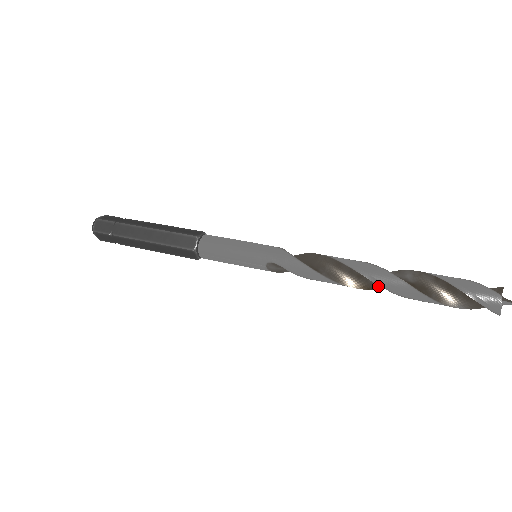
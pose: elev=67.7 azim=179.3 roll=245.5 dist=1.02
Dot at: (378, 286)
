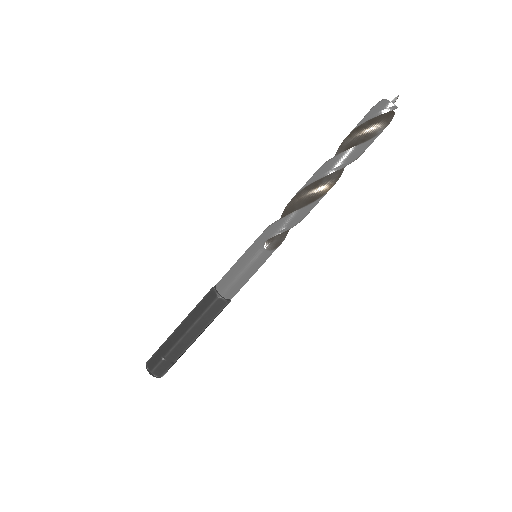
Dot at: (332, 181)
